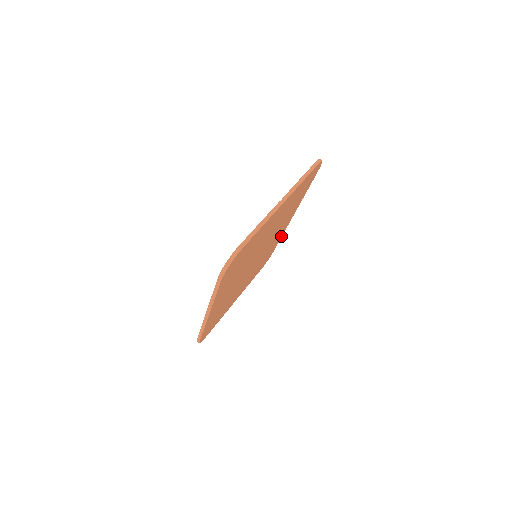
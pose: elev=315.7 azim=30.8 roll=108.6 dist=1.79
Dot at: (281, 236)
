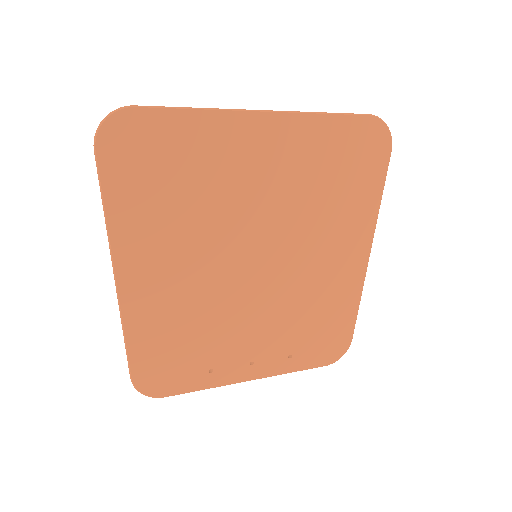
Dot at: (356, 300)
